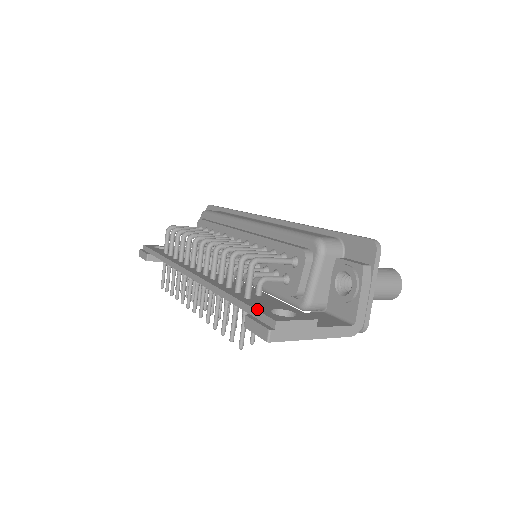
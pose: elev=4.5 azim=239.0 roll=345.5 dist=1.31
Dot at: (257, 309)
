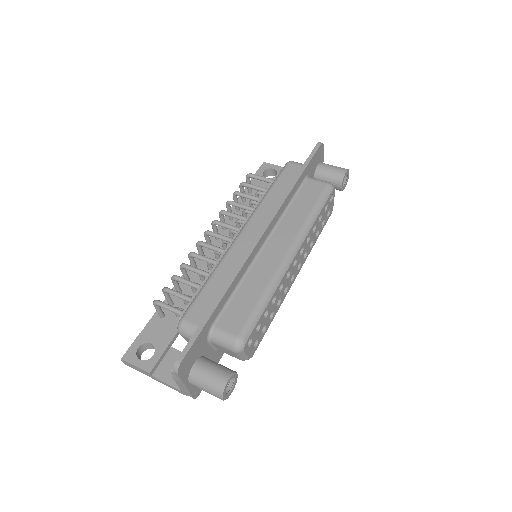
Dot at: (138, 337)
